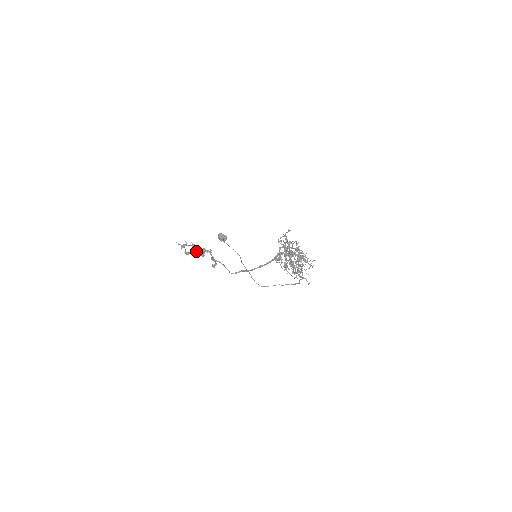
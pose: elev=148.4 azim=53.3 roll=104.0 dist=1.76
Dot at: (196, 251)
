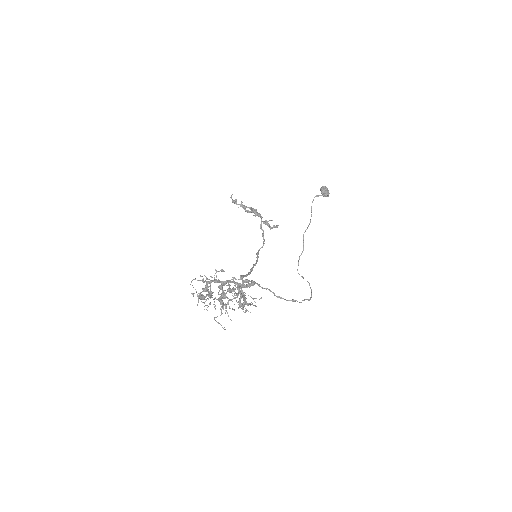
Dot at: (251, 209)
